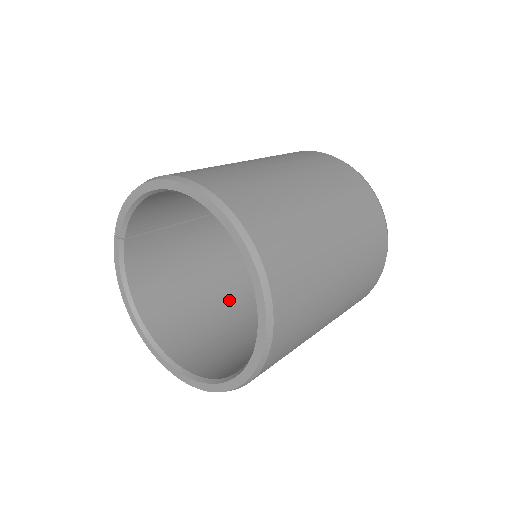
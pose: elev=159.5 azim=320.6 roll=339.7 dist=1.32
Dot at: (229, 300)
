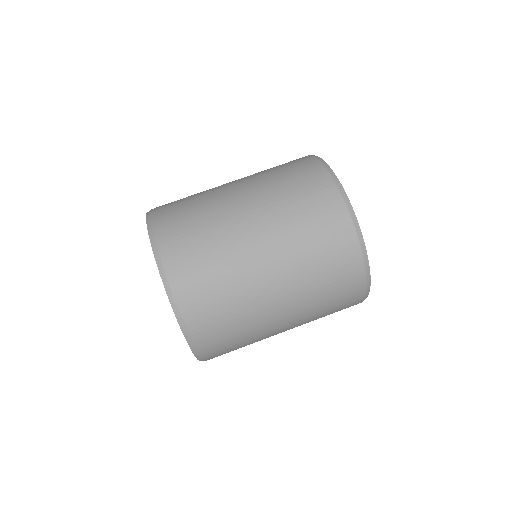
Dot at: occluded
